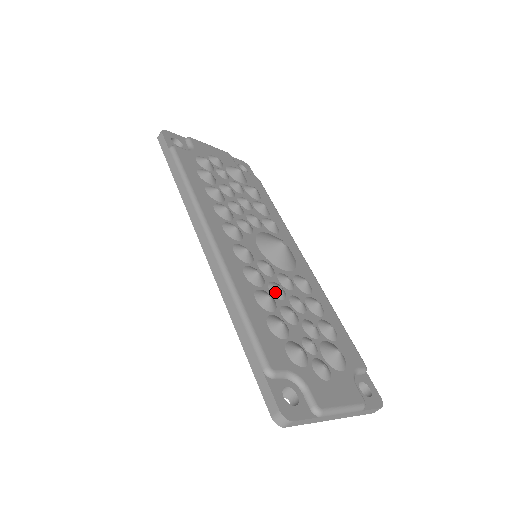
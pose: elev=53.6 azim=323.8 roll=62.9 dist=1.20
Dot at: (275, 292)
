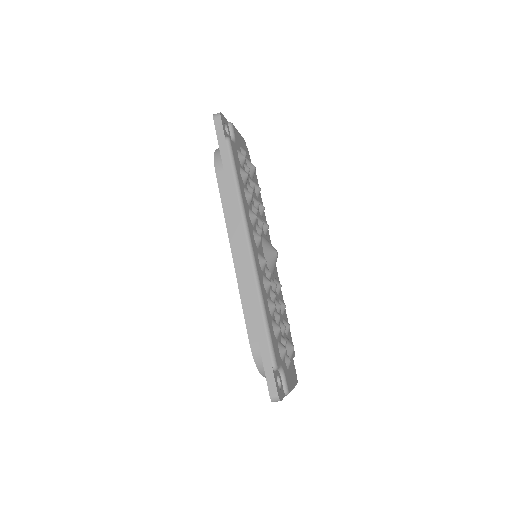
Dot at: (273, 298)
